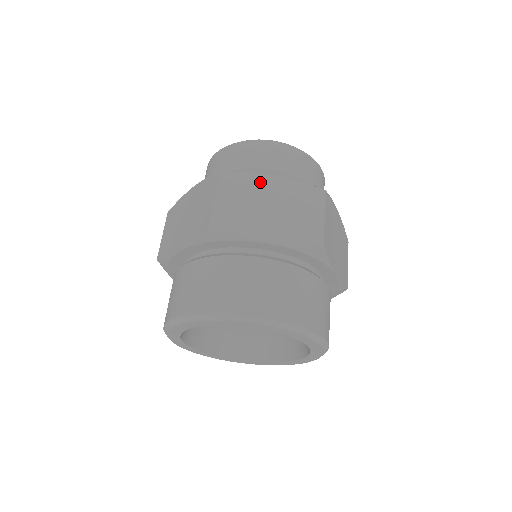
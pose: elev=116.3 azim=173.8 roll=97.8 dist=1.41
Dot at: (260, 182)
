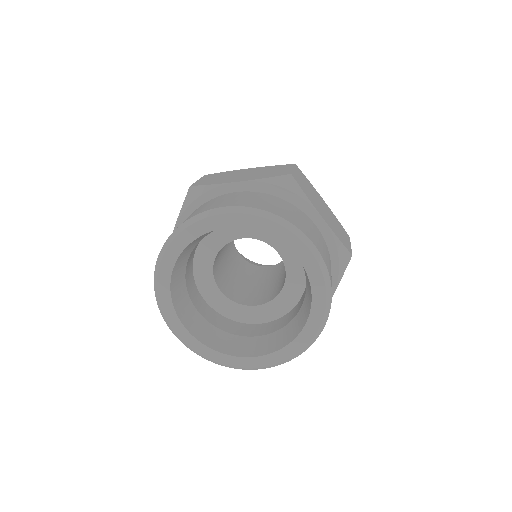
Dot at: (317, 193)
